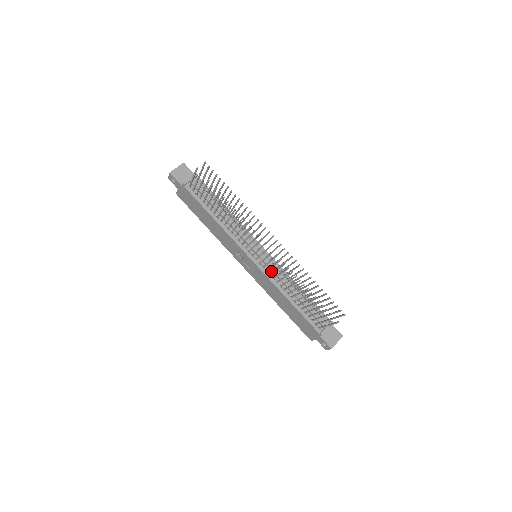
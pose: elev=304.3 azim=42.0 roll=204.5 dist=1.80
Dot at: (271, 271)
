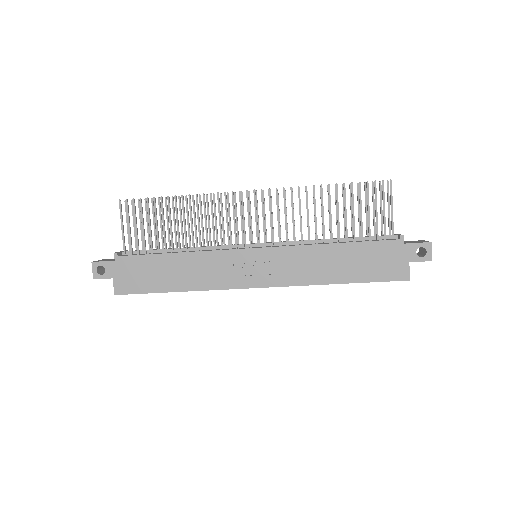
Dot at: (285, 245)
